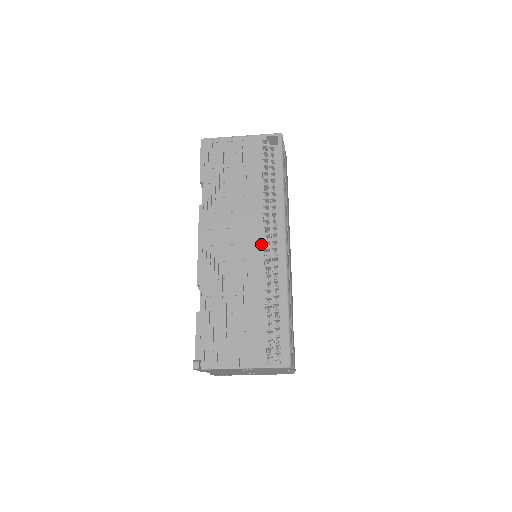
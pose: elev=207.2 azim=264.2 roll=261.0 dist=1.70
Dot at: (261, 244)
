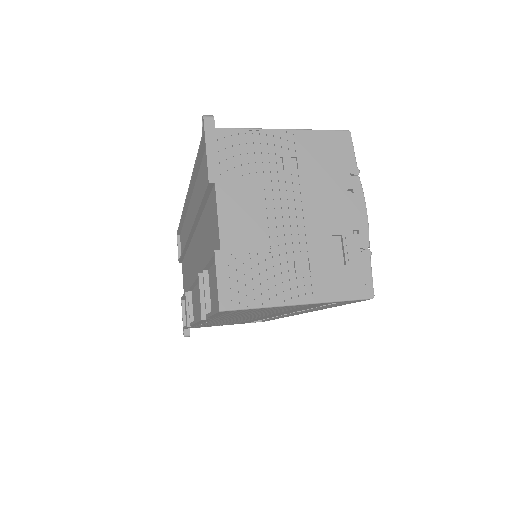
Dot at: occluded
